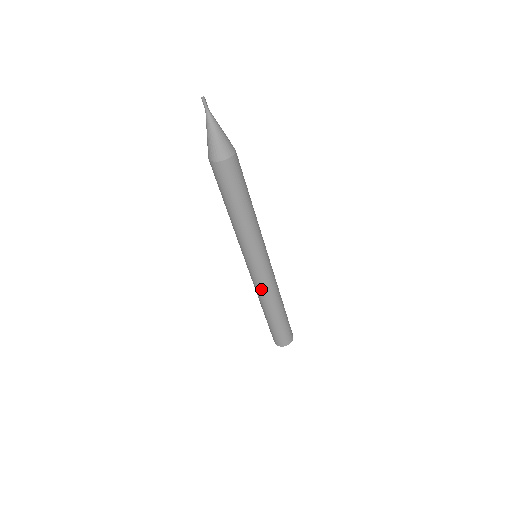
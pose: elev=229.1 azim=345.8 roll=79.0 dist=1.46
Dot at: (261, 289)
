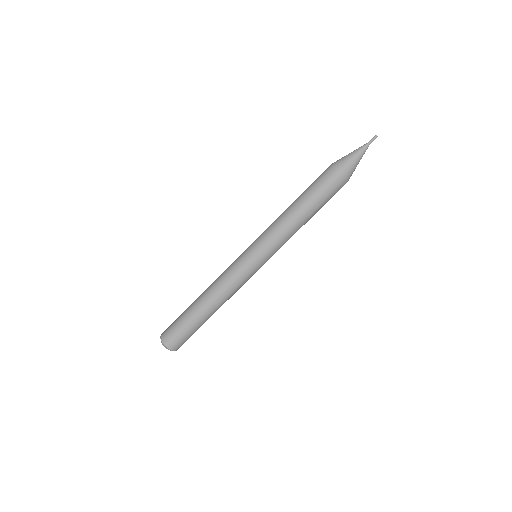
Dot at: (224, 274)
